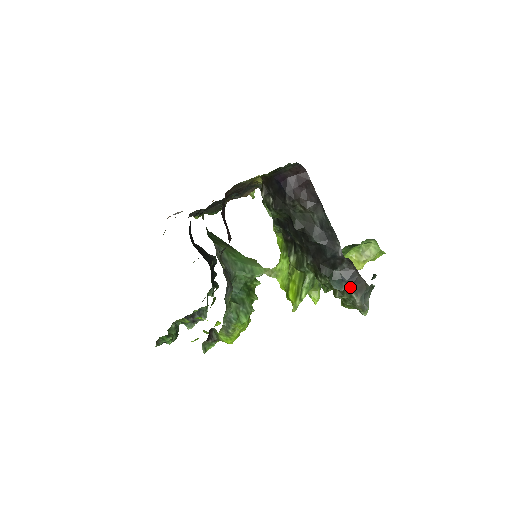
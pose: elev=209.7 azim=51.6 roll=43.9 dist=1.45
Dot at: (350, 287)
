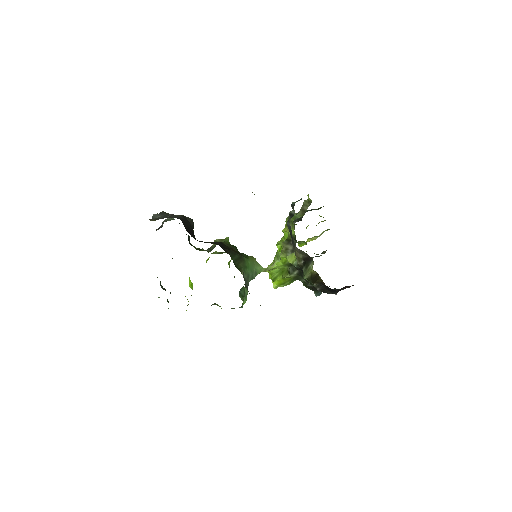
Dot at: occluded
